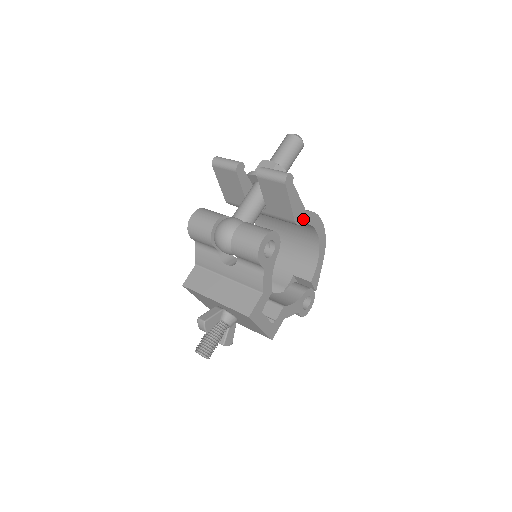
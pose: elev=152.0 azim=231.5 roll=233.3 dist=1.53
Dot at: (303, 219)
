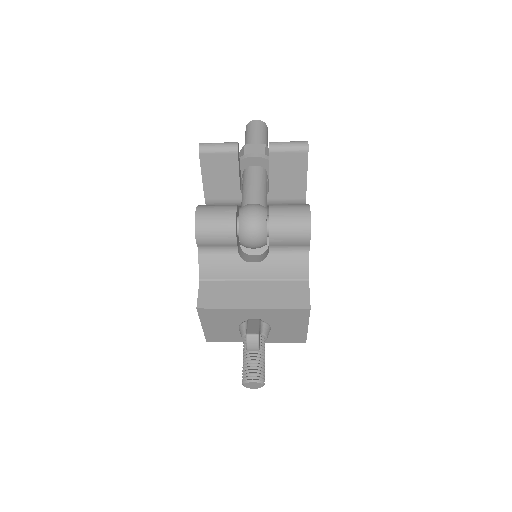
Dot at: occluded
